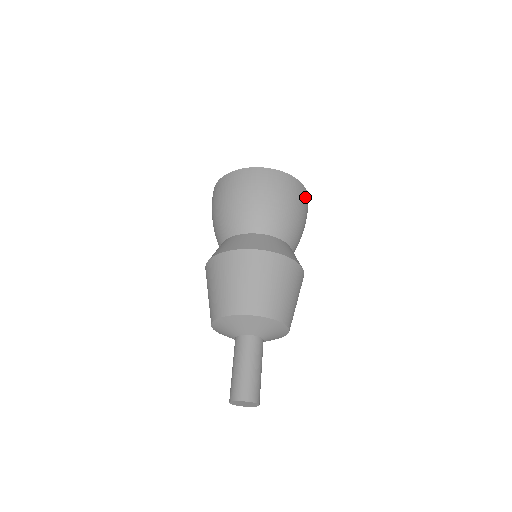
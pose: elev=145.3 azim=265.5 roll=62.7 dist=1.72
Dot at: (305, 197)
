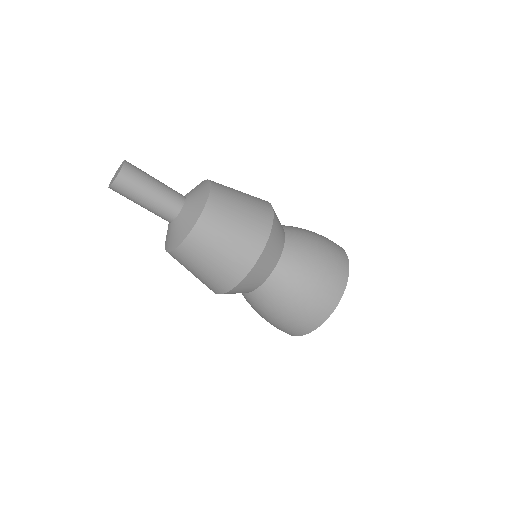
Dot at: (340, 254)
